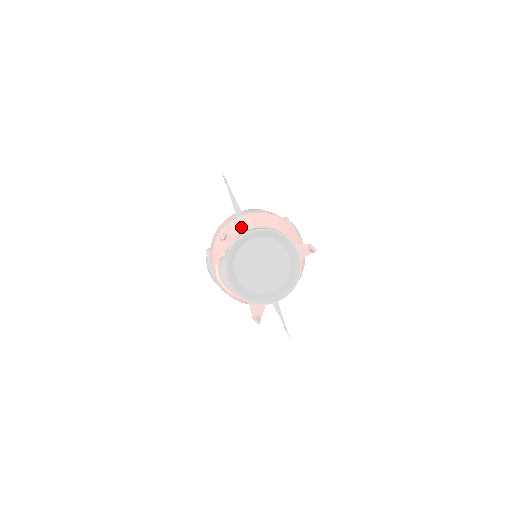
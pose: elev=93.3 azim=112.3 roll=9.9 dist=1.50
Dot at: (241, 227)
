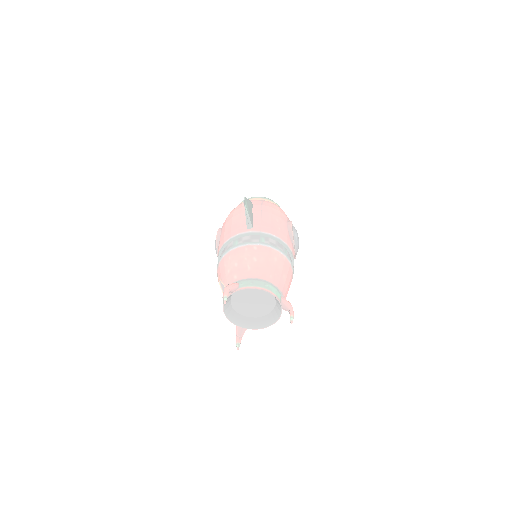
Dot at: (244, 270)
